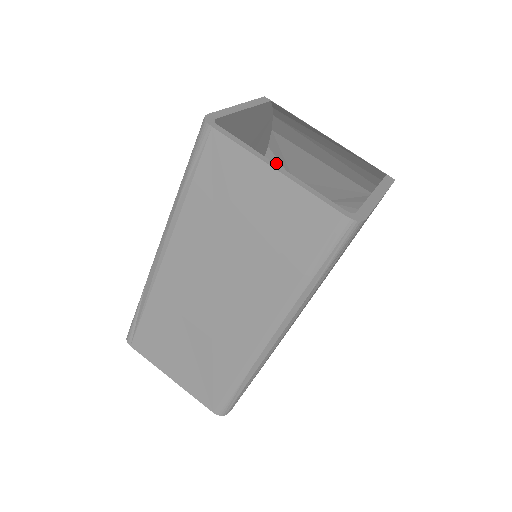
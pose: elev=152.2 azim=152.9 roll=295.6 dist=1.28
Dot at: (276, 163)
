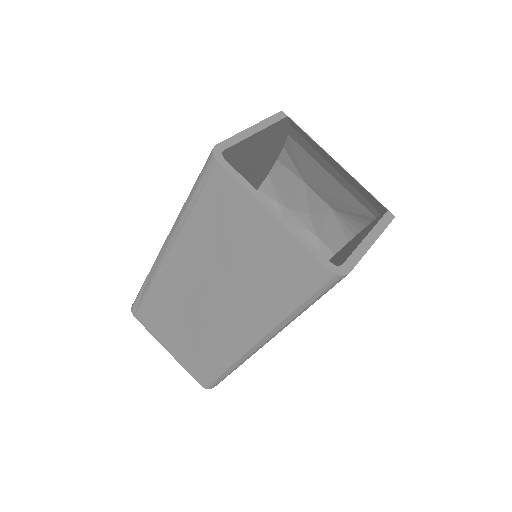
Dot at: (290, 163)
